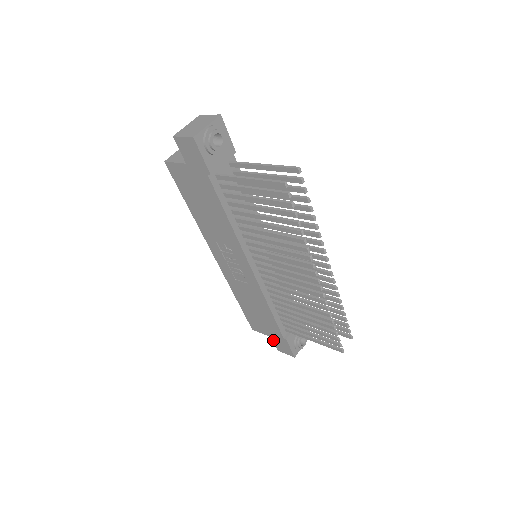
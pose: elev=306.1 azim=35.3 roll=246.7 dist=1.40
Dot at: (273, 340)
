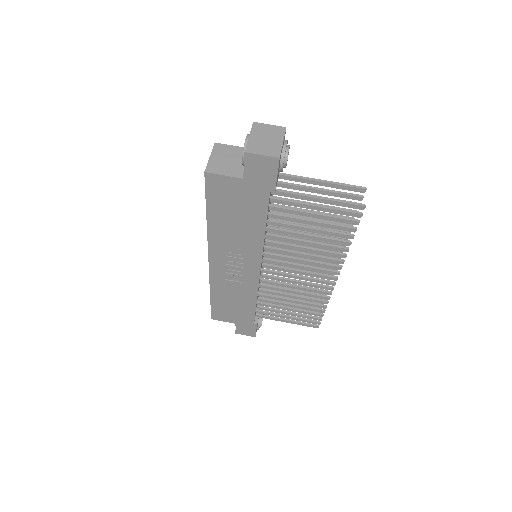
Dot at: (236, 326)
